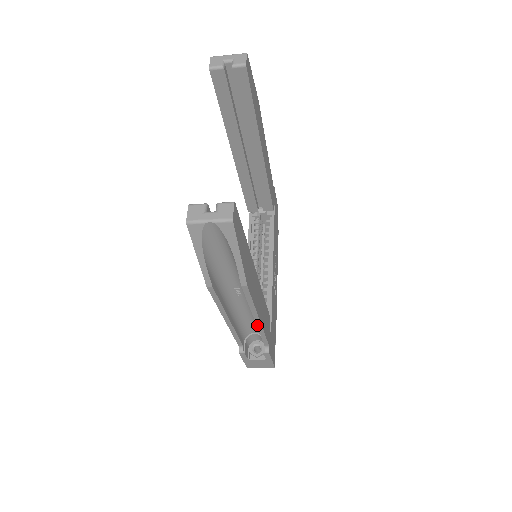
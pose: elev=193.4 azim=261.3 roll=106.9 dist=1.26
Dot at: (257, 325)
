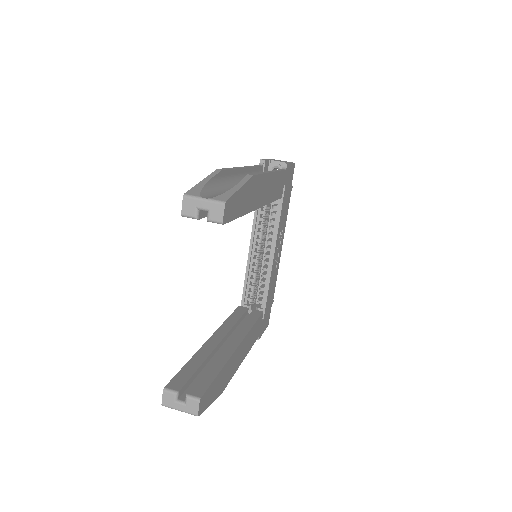
Dot at: occluded
